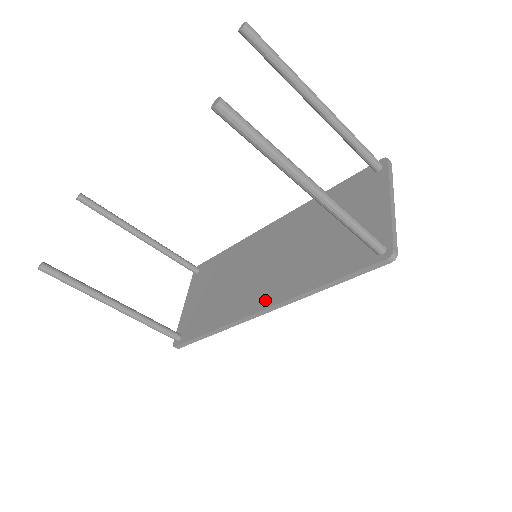
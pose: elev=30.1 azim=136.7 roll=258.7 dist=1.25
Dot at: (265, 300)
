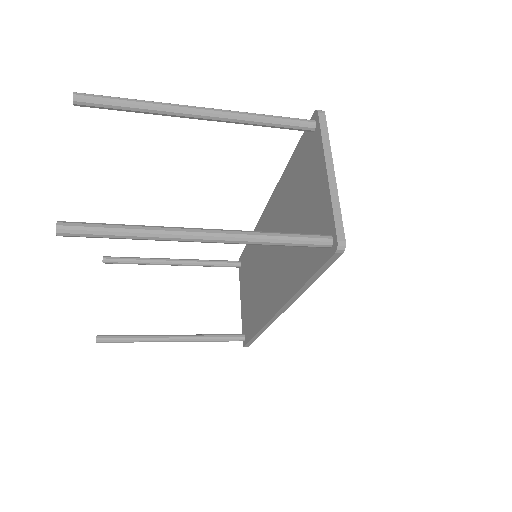
Dot at: (276, 301)
